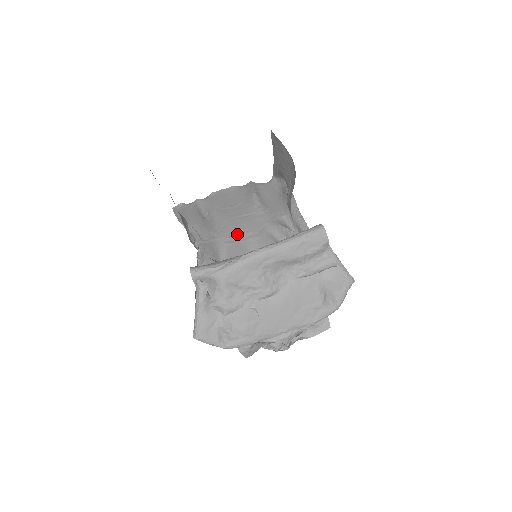
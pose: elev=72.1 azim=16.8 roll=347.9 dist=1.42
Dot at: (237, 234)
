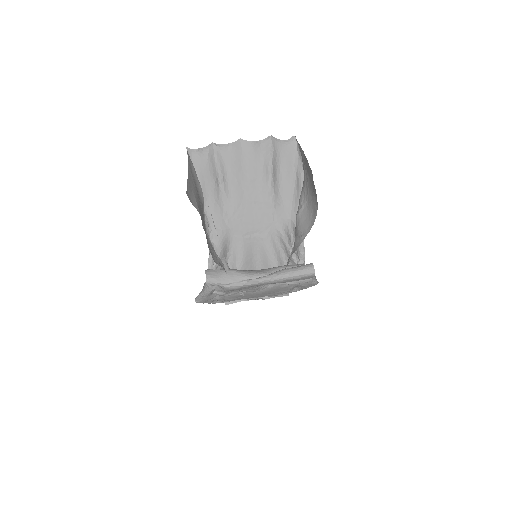
Dot at: (246, 228)
